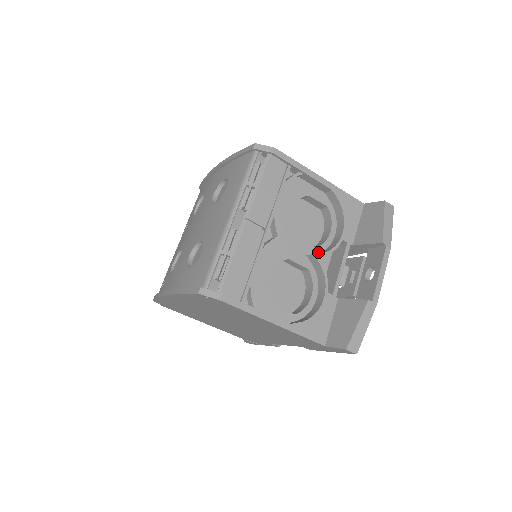
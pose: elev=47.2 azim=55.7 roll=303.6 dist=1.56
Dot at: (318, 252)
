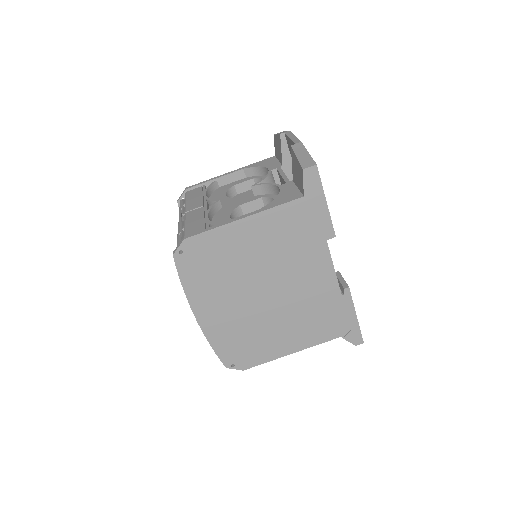
Dot at: occluded
